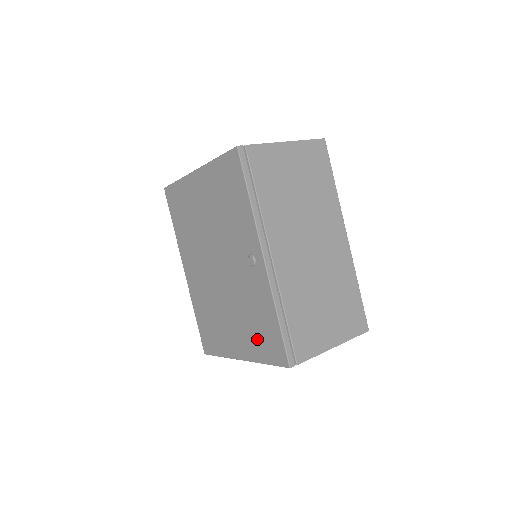
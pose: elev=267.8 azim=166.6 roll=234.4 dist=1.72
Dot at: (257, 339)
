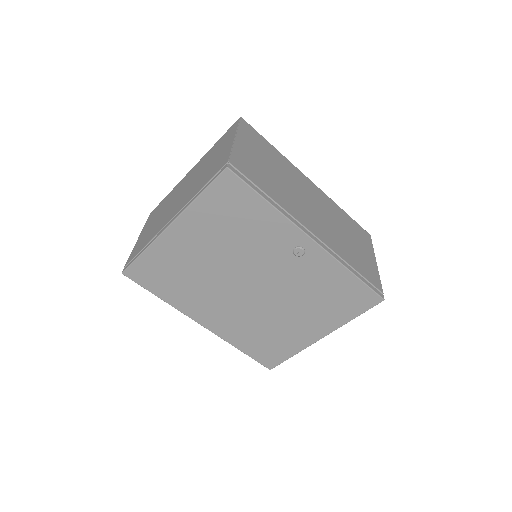
Dot at: (335, 308)
